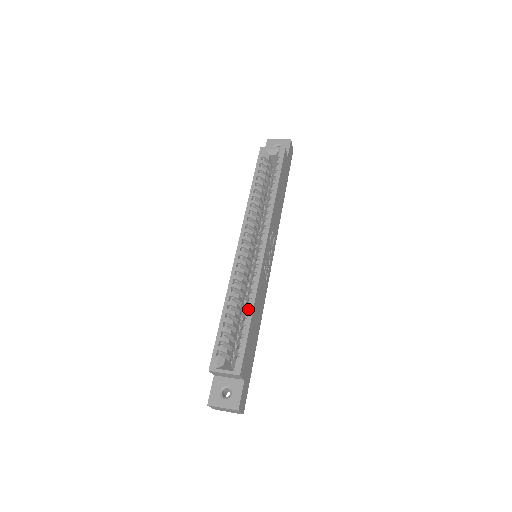
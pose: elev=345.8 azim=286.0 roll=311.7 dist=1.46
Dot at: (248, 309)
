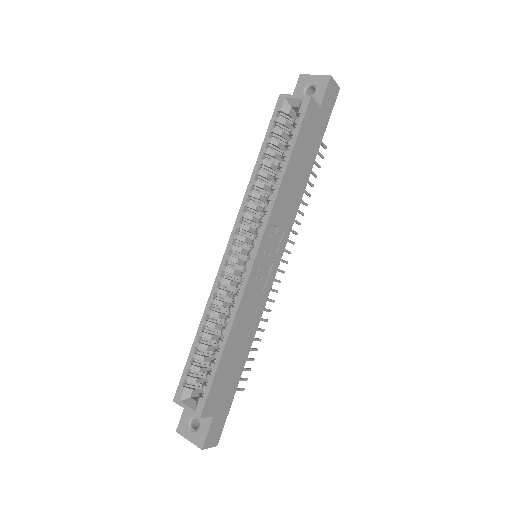
Dot at: (223, 336)
